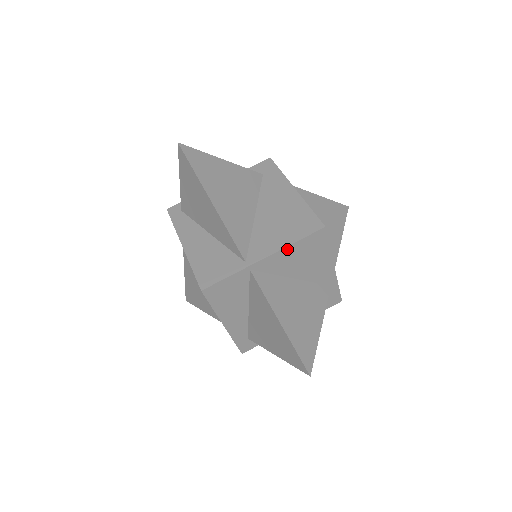
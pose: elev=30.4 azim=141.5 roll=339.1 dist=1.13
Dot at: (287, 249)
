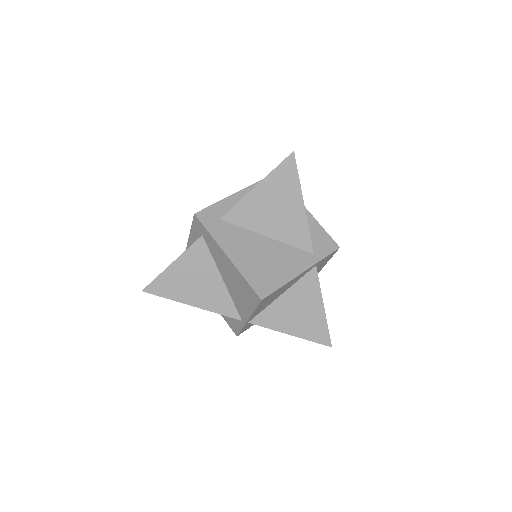
Dot at: (255, 312)
